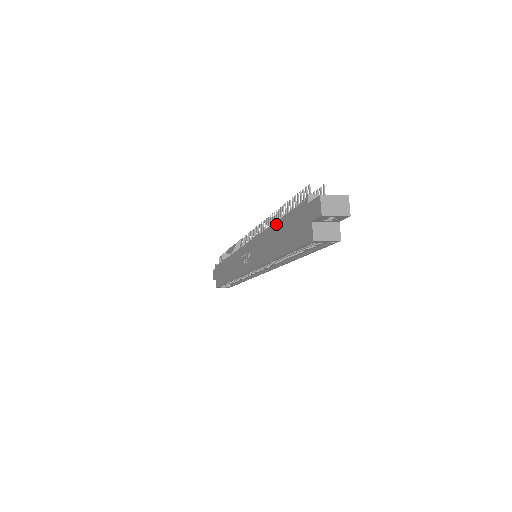
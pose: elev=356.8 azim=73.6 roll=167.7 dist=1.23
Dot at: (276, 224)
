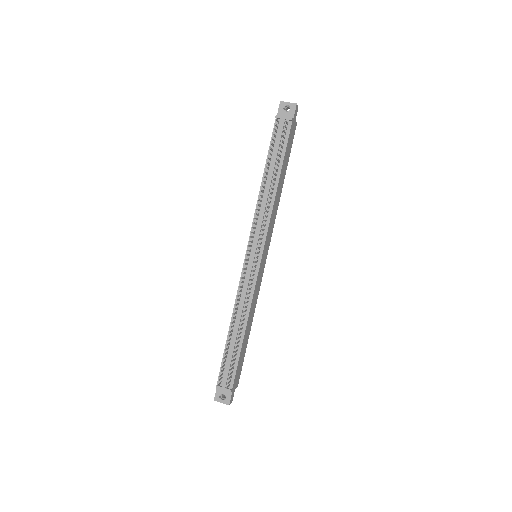
Dot at: (228, 333)
